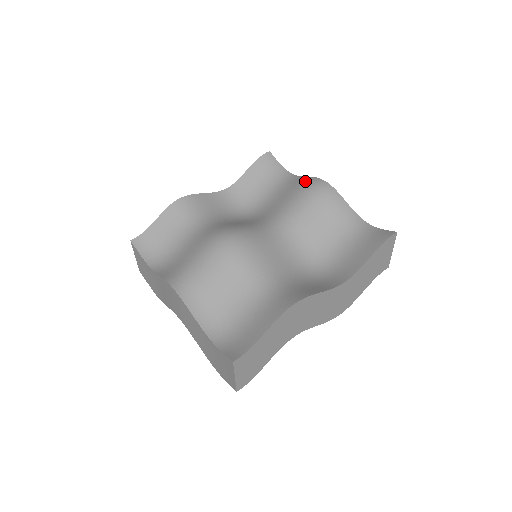
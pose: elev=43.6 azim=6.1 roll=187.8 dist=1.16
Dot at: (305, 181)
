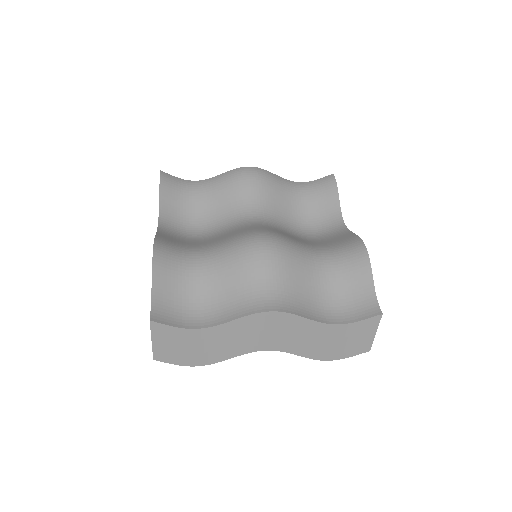
Dot at: (232, 175)
